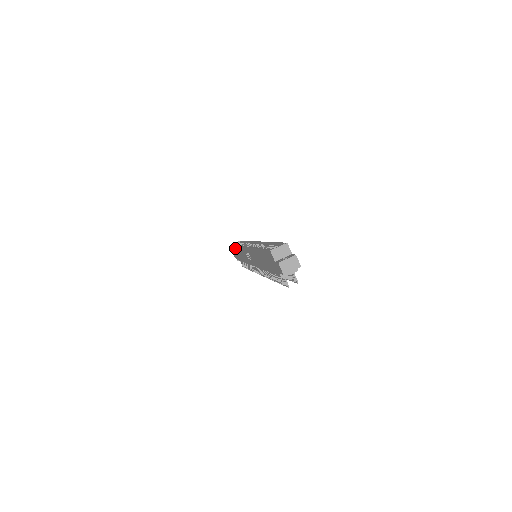
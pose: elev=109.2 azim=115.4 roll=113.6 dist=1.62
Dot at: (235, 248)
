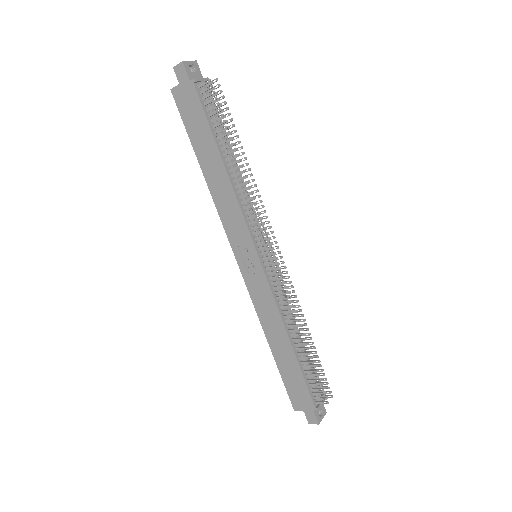
Dot at: (279, 365)
